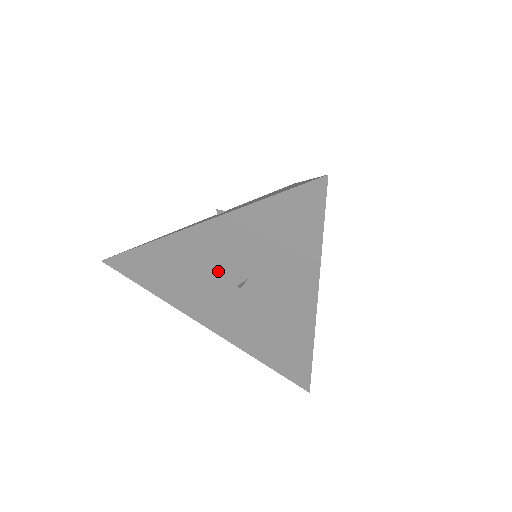
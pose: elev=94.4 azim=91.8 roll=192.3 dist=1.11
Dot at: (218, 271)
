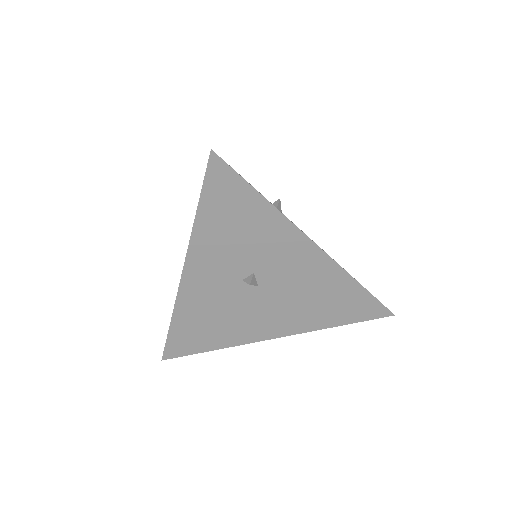
Dot at: (231, 289)
